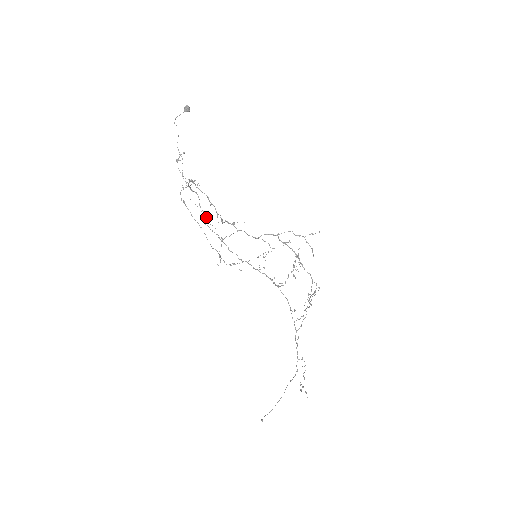
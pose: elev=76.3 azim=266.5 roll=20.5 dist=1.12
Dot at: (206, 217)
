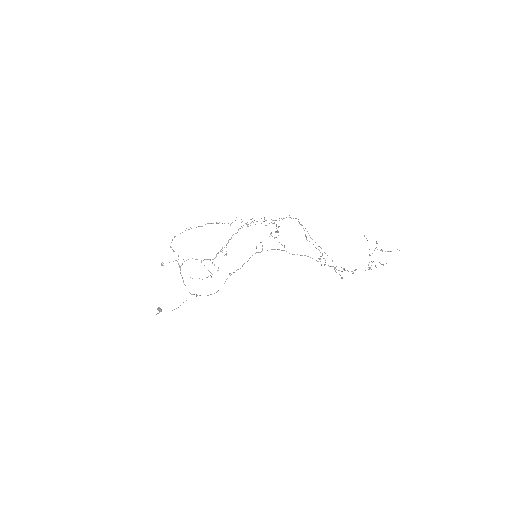
Dot at: occluded
